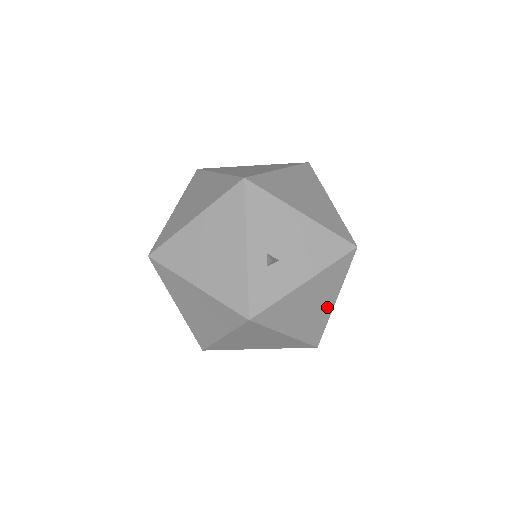
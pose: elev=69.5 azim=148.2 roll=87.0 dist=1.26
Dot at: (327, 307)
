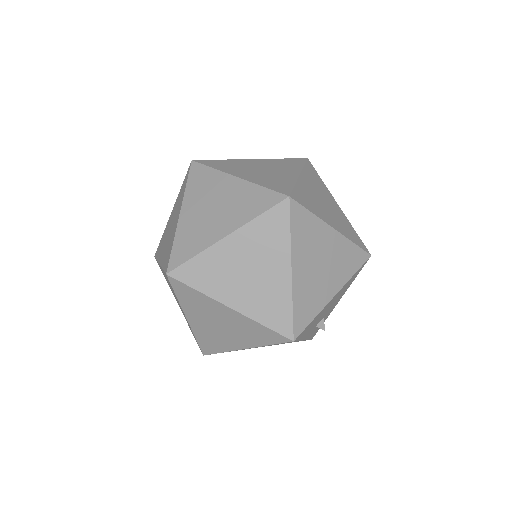
Dot at: occluded
